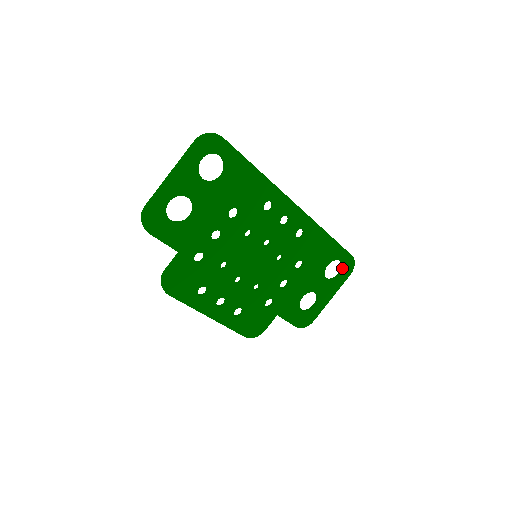
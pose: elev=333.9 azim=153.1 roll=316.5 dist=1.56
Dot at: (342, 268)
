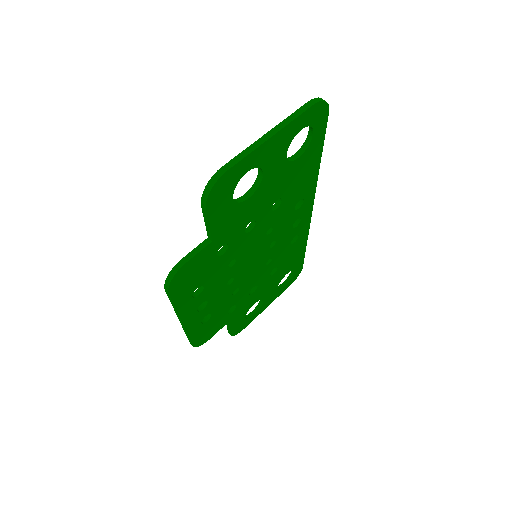
Dot at: (291, 278)
